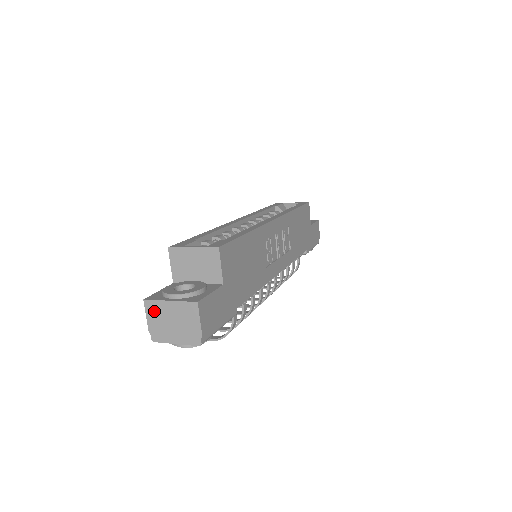
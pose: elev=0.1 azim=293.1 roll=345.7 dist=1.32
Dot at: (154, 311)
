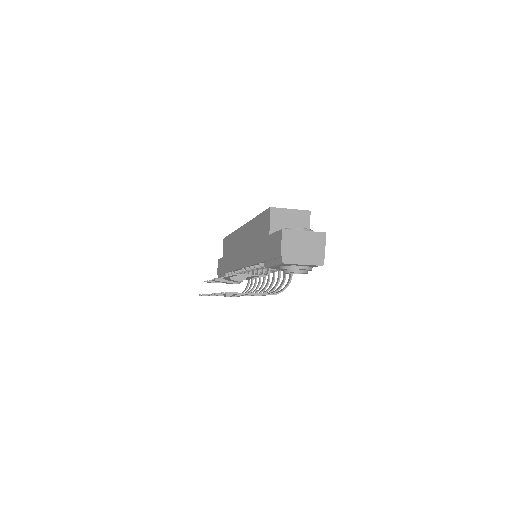
Dot at: (289, 238)
